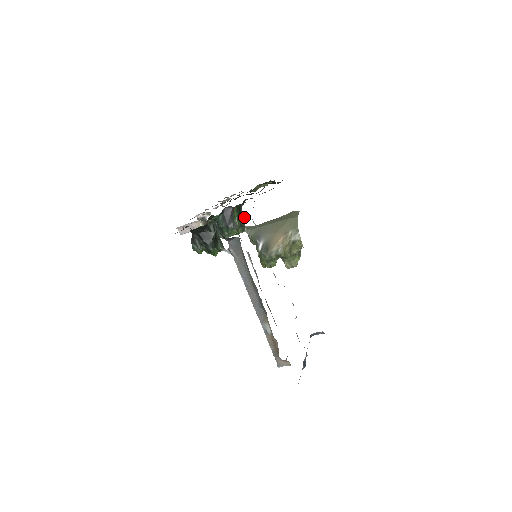
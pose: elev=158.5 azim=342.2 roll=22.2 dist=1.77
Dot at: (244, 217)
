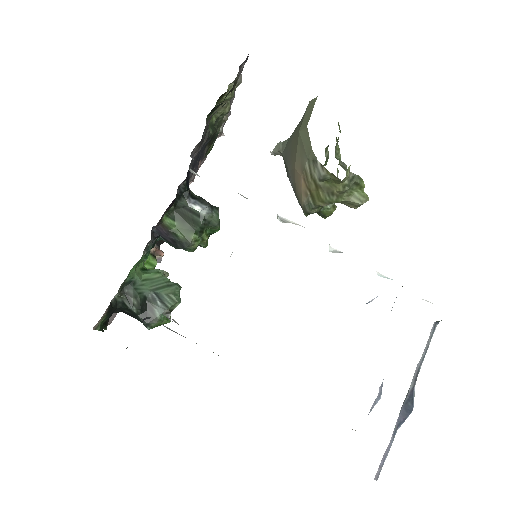
Dot at: (207, 202)
